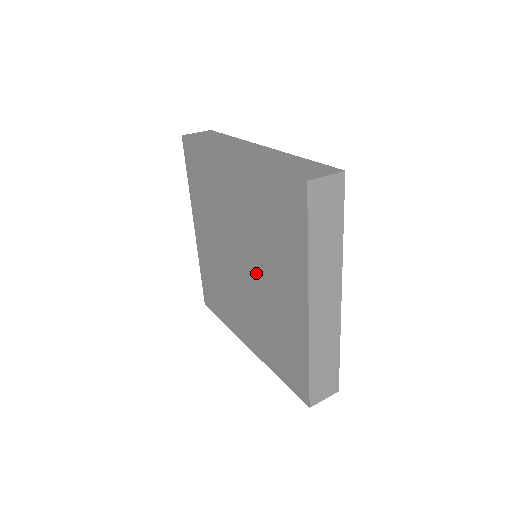
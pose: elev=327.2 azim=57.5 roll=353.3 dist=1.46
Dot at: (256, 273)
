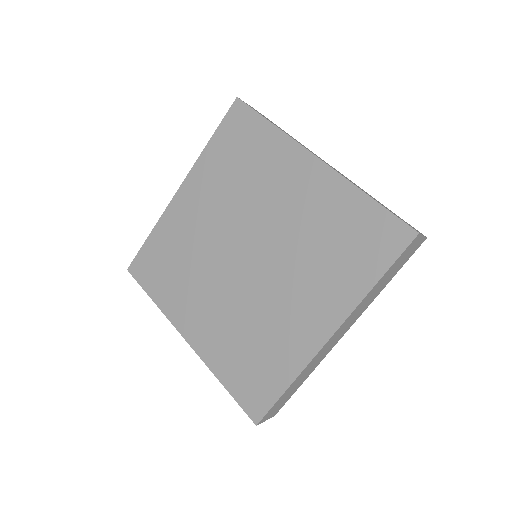
Dot at: (267, 275)
